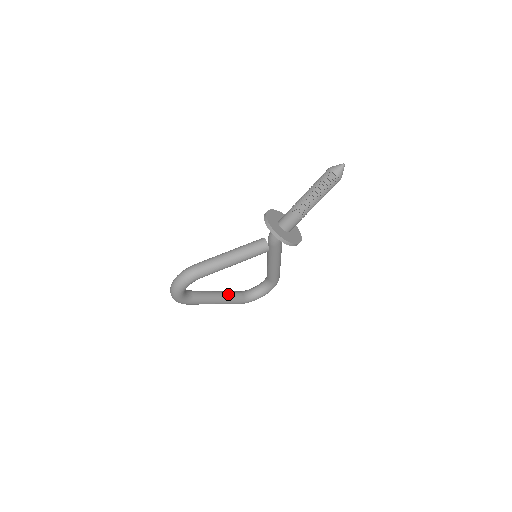
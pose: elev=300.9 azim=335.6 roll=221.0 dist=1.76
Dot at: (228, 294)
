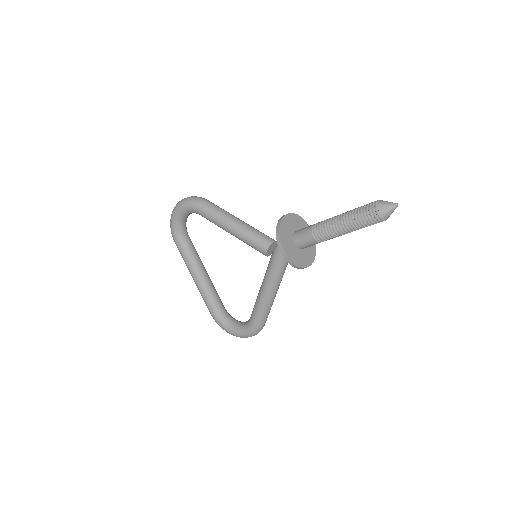
Dot at: (211, 286)
